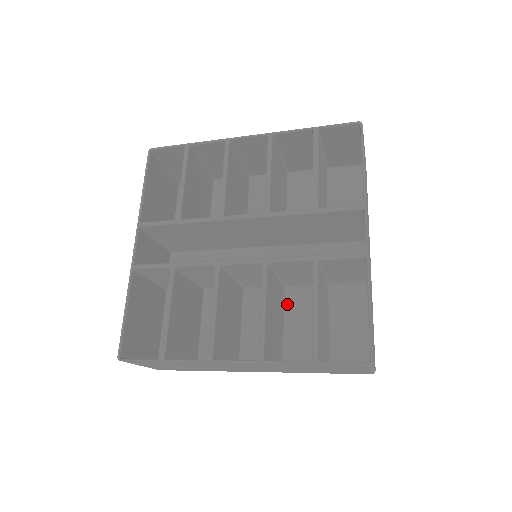
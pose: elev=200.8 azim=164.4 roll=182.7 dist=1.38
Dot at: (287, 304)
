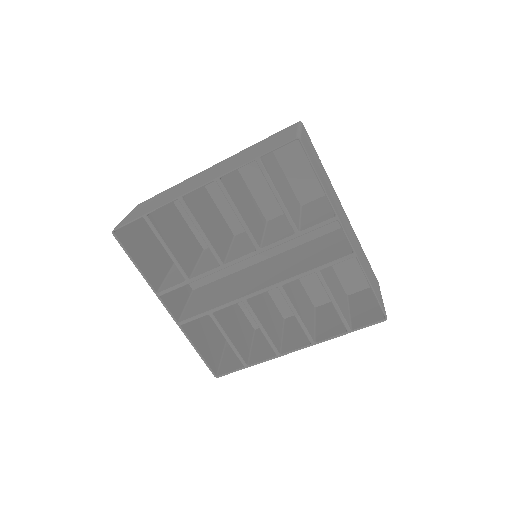
Dot at: occluded
